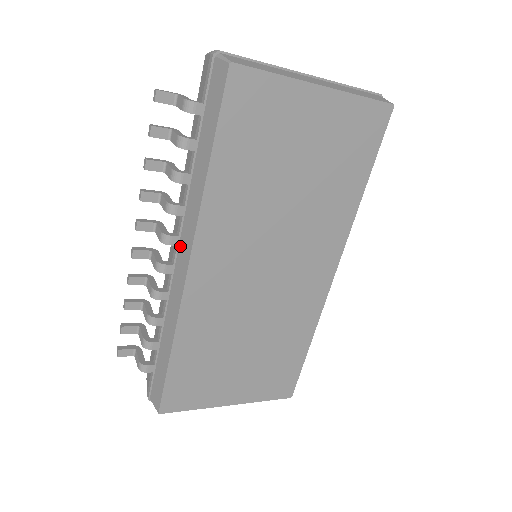
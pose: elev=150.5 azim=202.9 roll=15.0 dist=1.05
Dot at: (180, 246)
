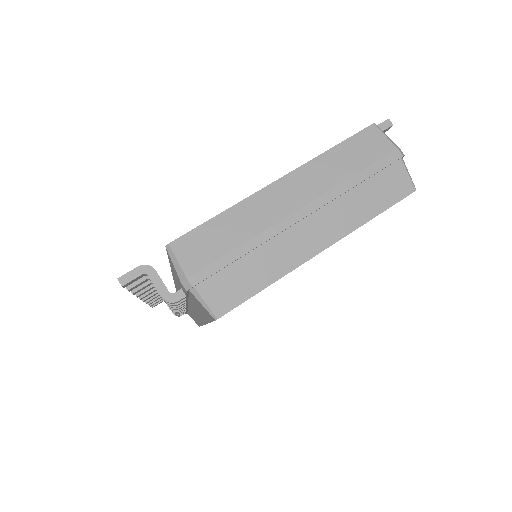
Dot at: (190, 308)
